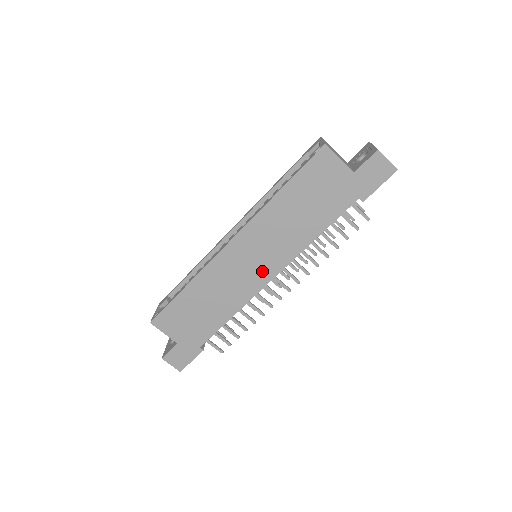
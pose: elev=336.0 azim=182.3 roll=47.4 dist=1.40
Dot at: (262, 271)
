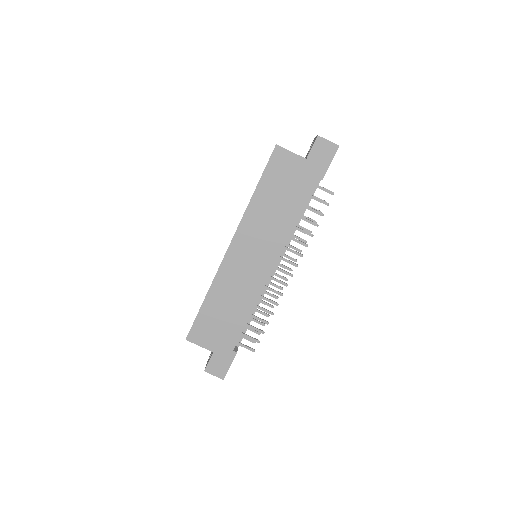
Dot at: (263, 264)
